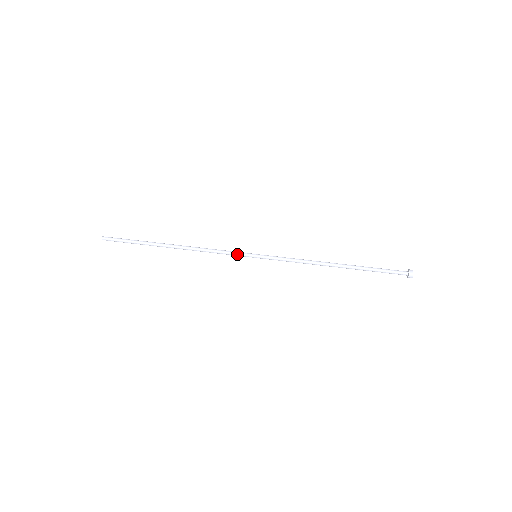
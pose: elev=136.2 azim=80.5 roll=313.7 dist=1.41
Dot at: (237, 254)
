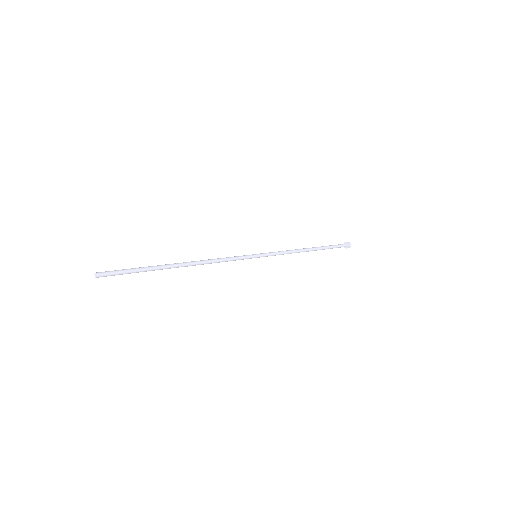
Dot at: (242, 256)
